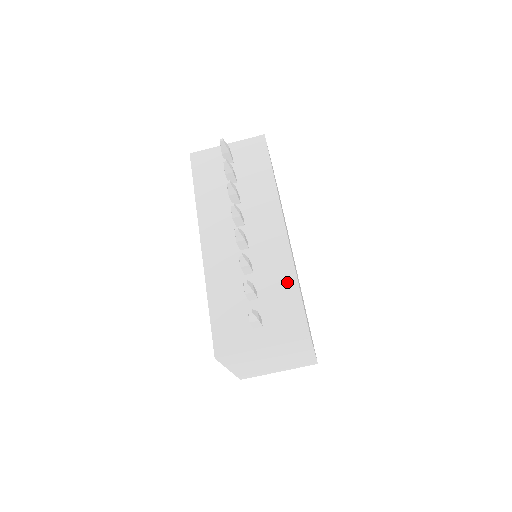
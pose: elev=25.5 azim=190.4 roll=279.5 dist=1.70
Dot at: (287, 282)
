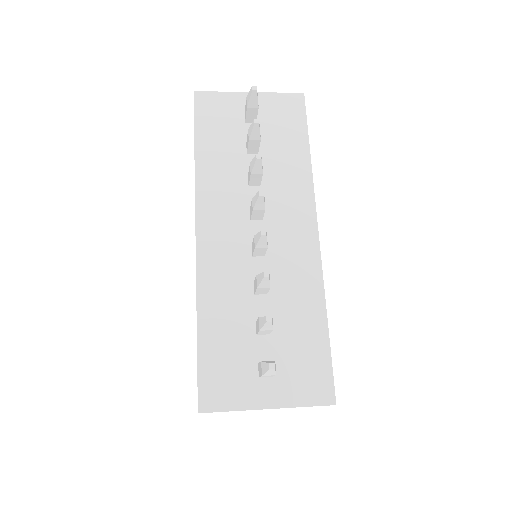
Dot at: (313, 317)
